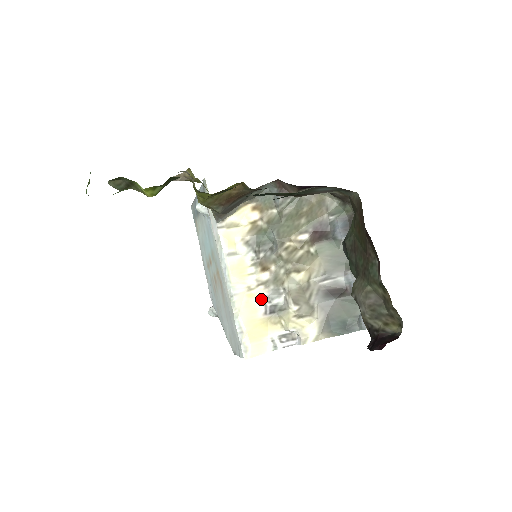
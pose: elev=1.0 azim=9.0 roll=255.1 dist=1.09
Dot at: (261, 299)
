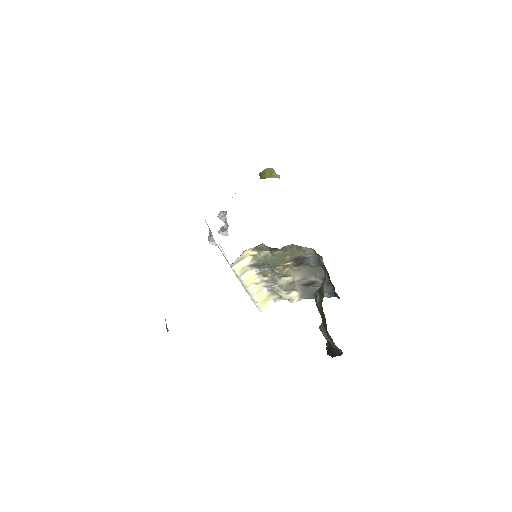
Dot at: (265, 286)
